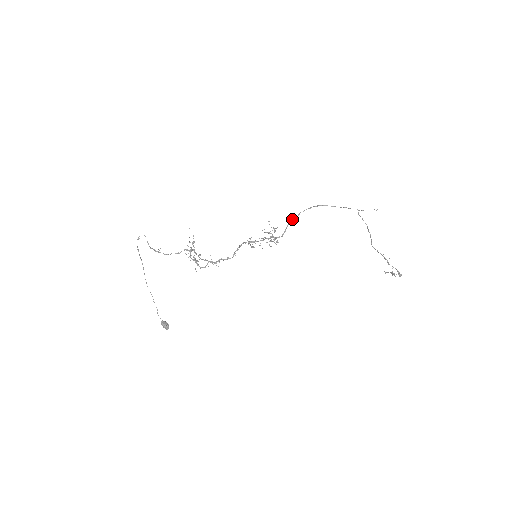
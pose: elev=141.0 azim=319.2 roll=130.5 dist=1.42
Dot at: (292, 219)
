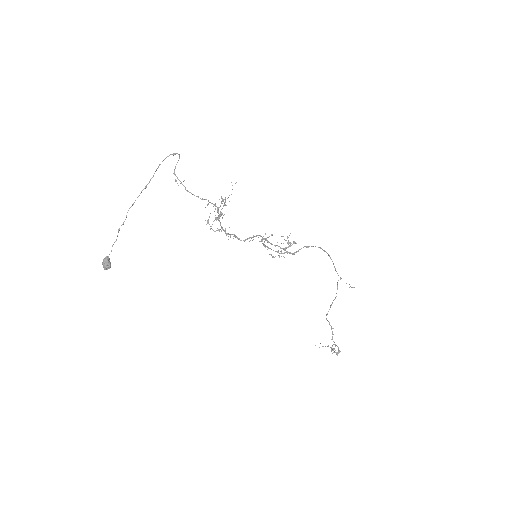
Dot at: (306, 246)
